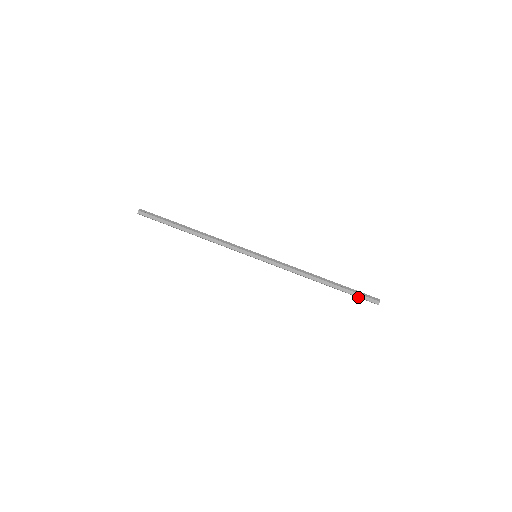
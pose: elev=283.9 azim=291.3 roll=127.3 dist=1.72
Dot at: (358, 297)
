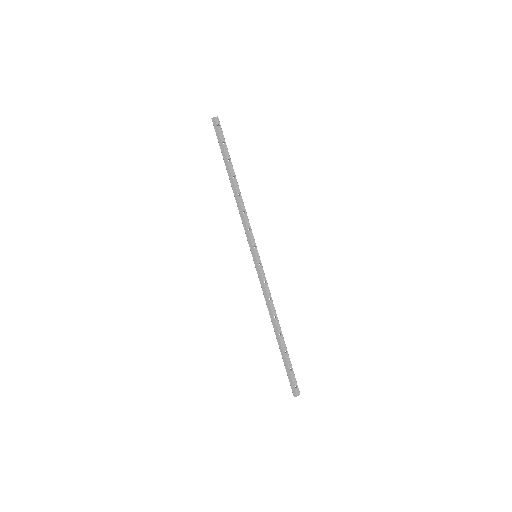
Dot at: (288, 373)
